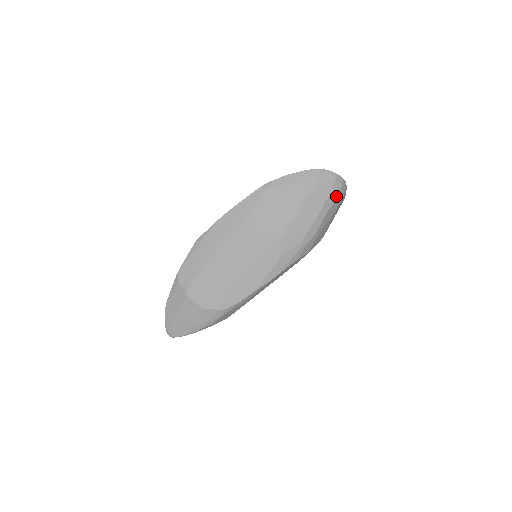
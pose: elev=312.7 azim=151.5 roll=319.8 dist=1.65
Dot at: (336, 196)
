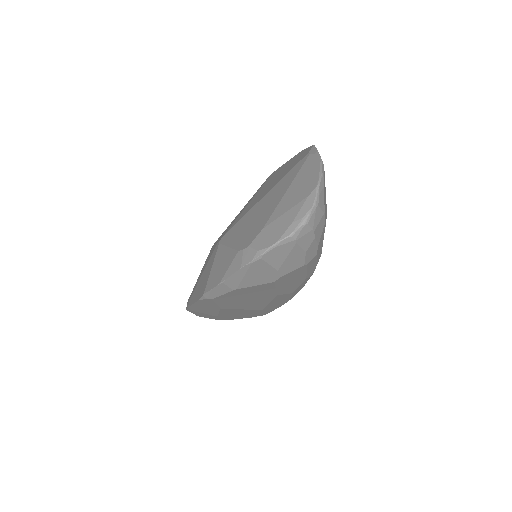
Dot at: (314, 242)
